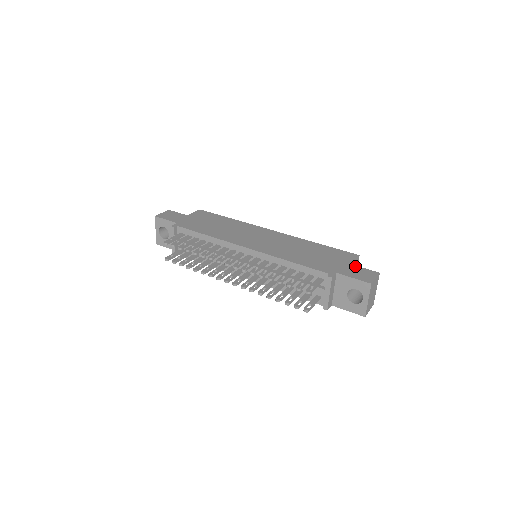
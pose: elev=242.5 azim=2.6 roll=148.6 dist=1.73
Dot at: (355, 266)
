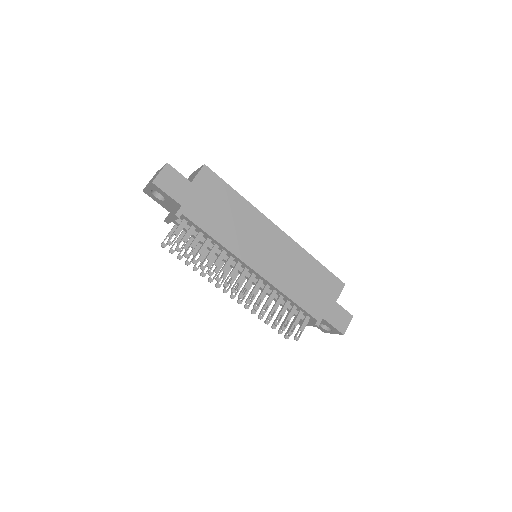
Dot at: (338, 306)
